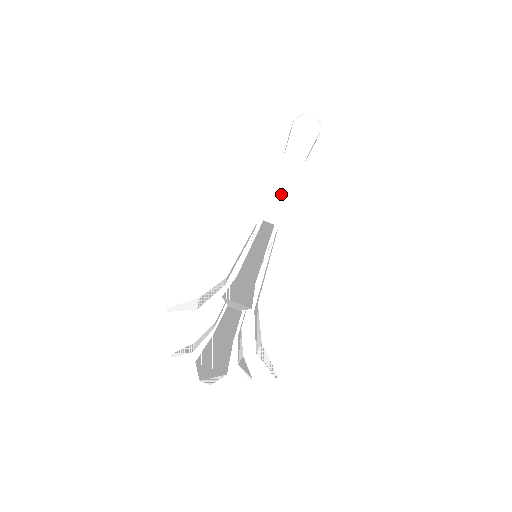
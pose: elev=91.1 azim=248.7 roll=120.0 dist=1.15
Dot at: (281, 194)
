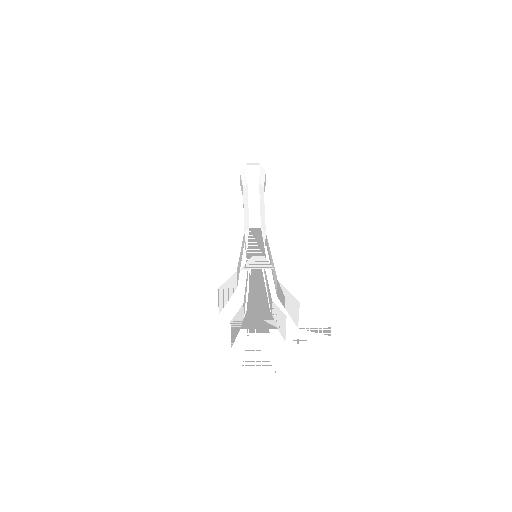
Dot at: (255, 209)
